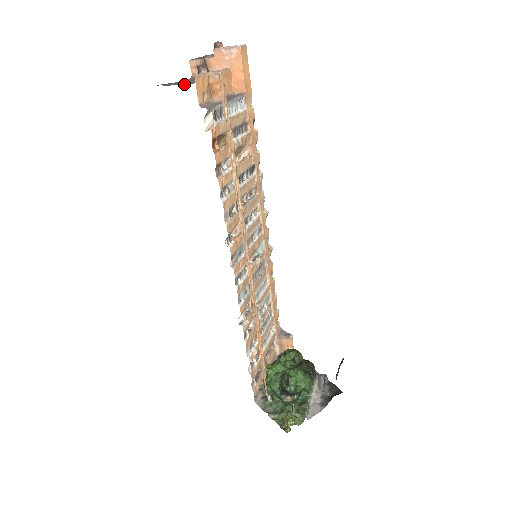
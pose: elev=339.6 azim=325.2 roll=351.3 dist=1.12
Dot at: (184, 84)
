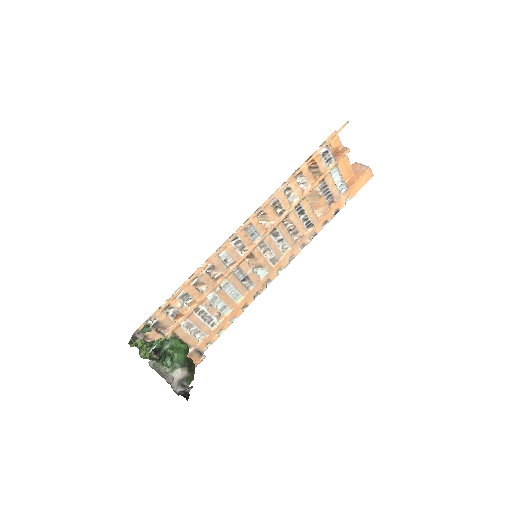
Dot at: occluded
